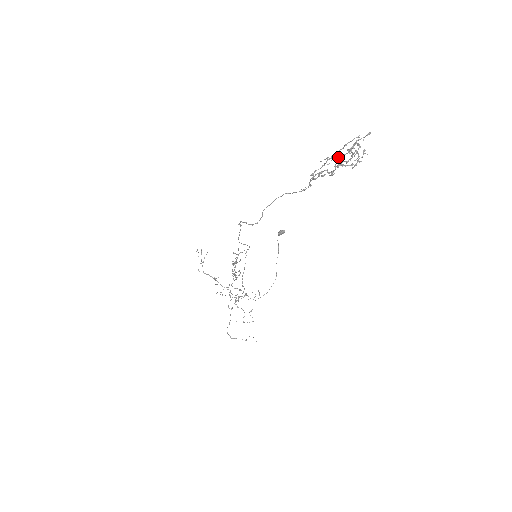
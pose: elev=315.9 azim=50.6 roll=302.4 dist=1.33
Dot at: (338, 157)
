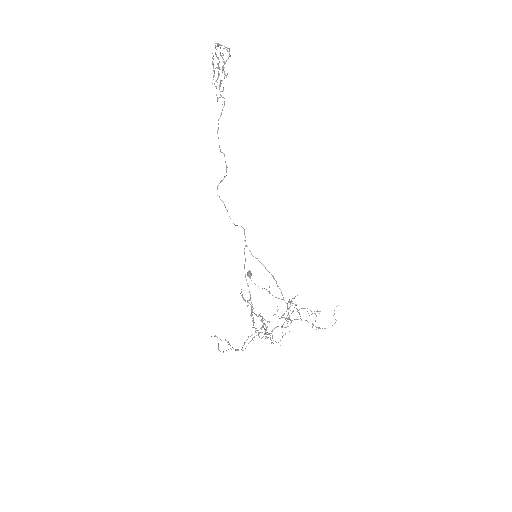
Dot at: occluded
